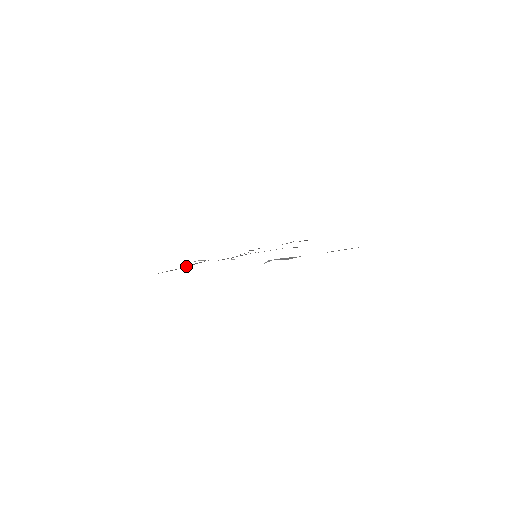
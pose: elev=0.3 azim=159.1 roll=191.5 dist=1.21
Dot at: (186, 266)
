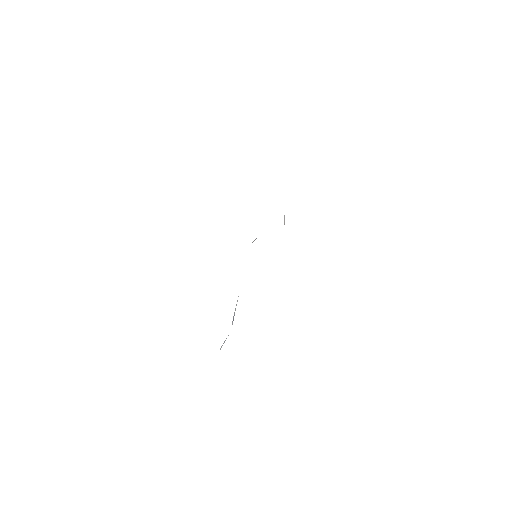
Dot at: occluded
